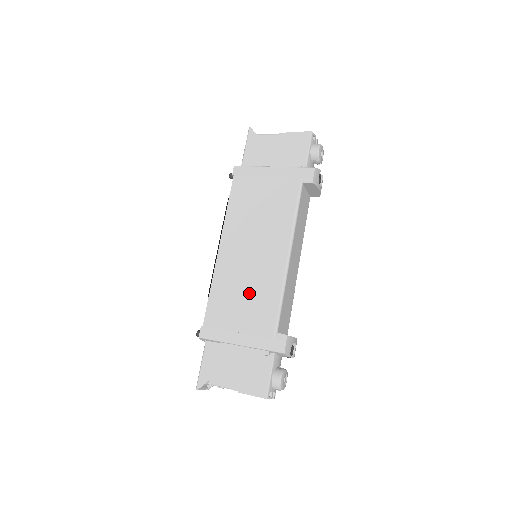
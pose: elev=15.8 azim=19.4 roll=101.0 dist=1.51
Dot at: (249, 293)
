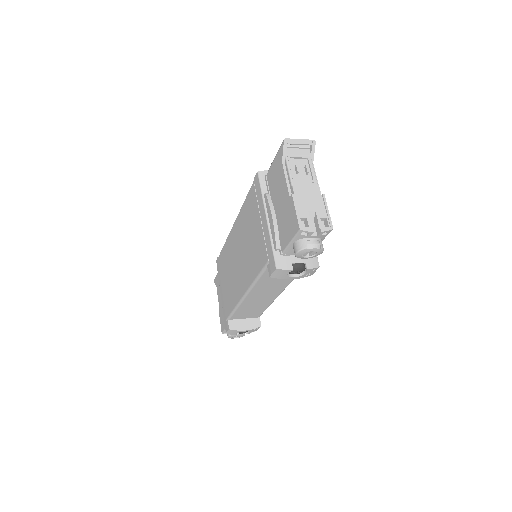
Dot at: (229, 280)
